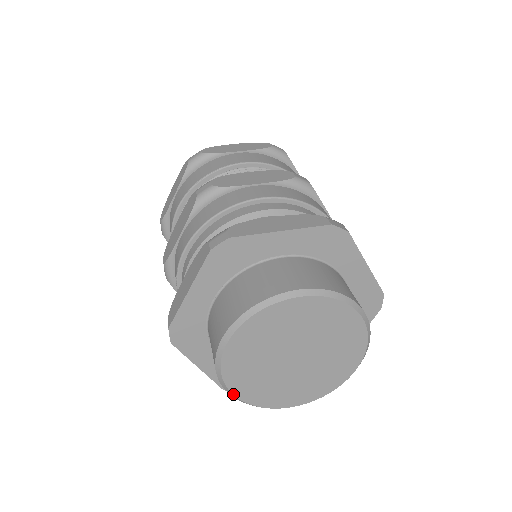
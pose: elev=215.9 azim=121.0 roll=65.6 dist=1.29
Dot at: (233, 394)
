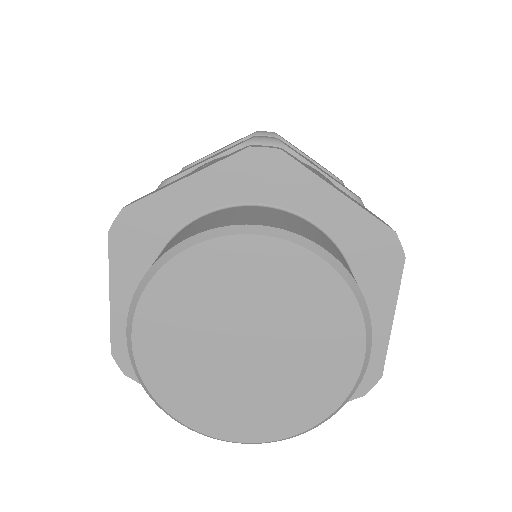
Dot at: (186, 425)
